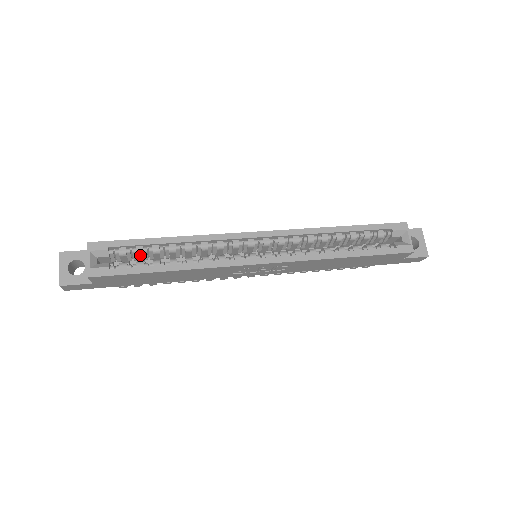
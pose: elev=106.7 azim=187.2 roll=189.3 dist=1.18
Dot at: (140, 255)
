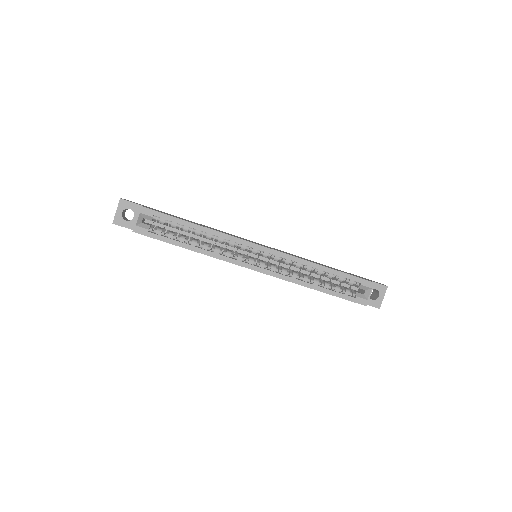
Dot at: (174, 227)
